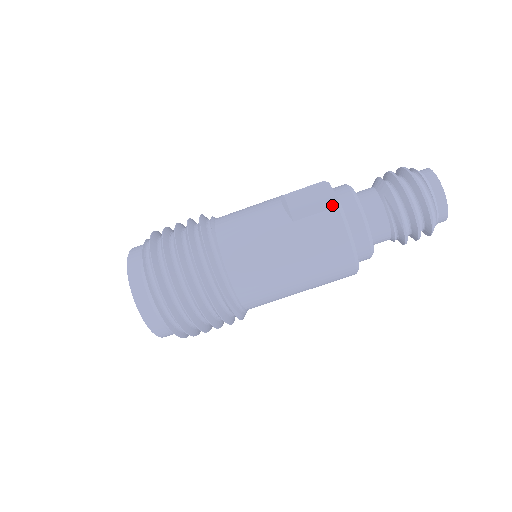
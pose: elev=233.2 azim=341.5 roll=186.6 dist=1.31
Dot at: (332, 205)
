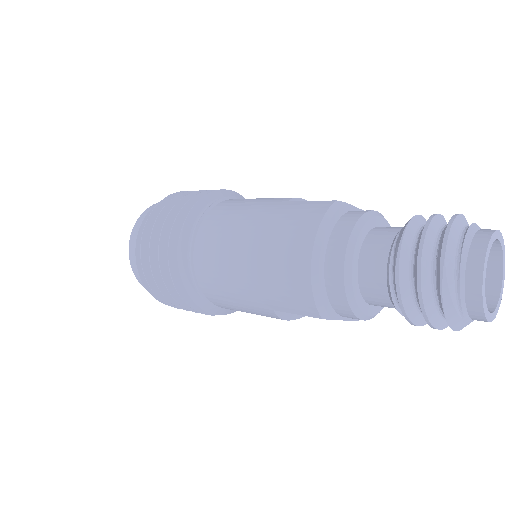
Dot at: occluded
